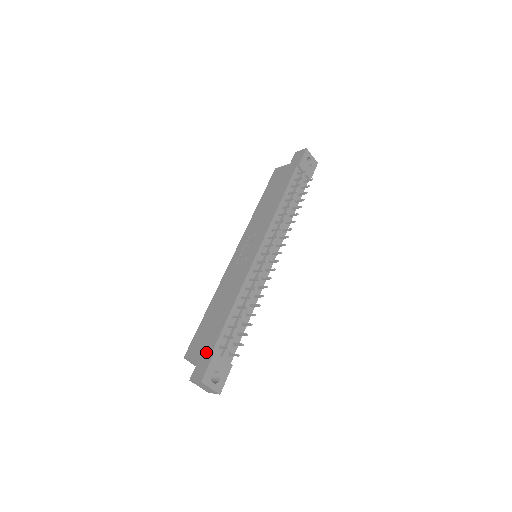
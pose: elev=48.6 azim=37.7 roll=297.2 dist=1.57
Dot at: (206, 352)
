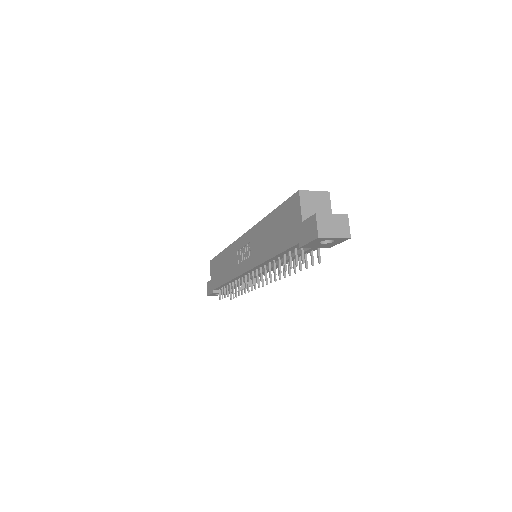
Dot at: (212, 284)
